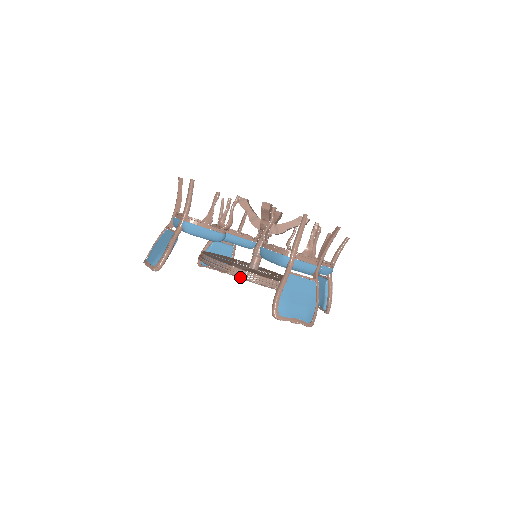
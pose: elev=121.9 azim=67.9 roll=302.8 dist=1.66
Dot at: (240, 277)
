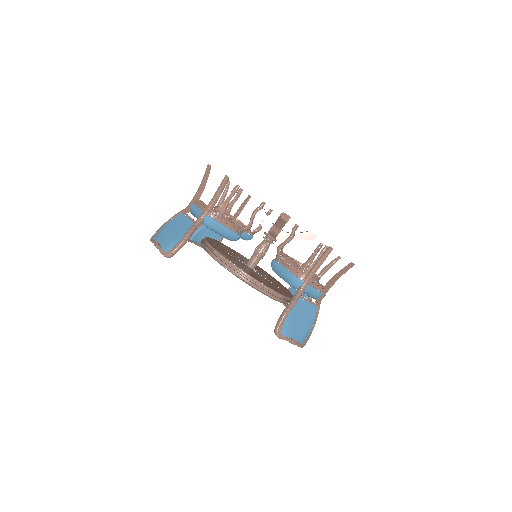
Dot at: (245, 281)
